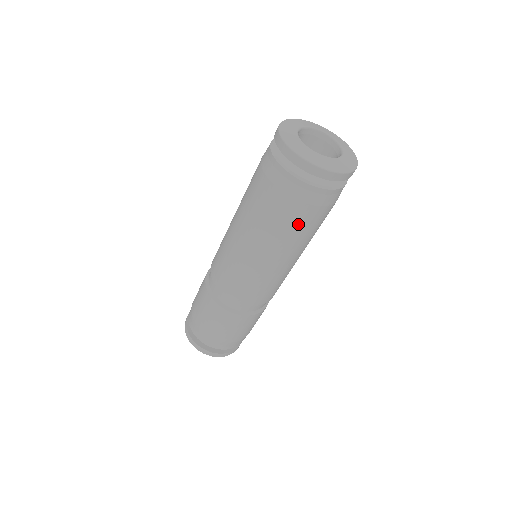
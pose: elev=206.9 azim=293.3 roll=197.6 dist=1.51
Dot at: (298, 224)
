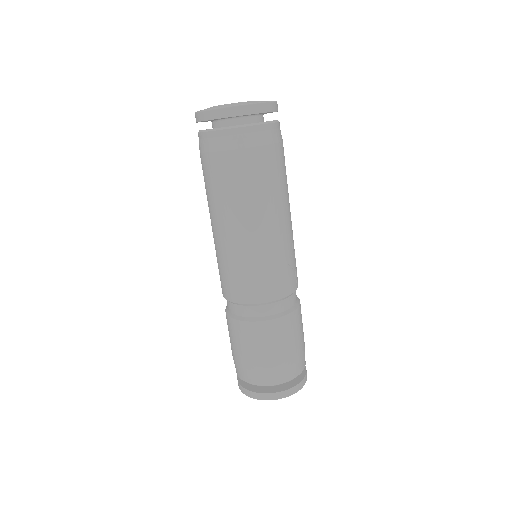
Dot at: (229, 178)
